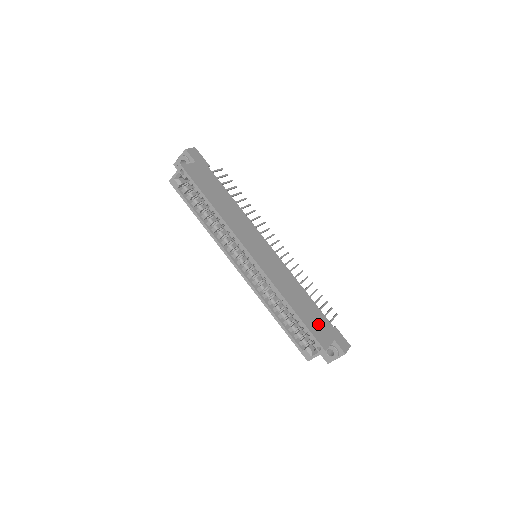
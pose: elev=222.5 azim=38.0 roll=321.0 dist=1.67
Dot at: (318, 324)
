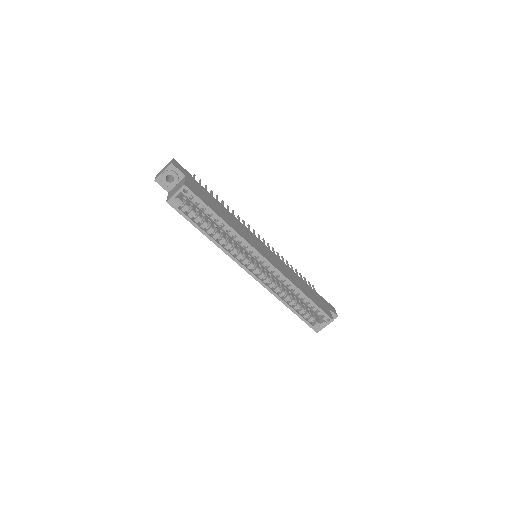
Dot at: (318, 300)
